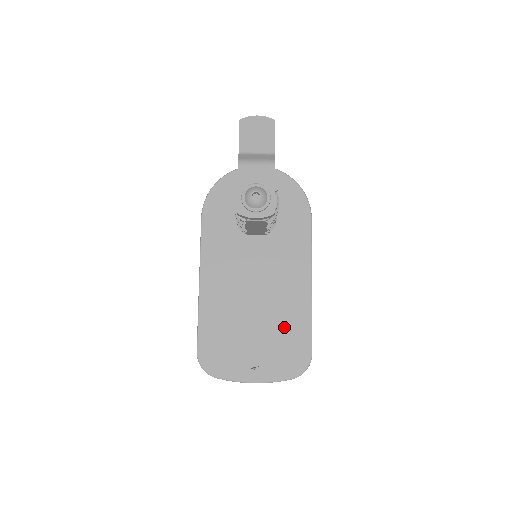
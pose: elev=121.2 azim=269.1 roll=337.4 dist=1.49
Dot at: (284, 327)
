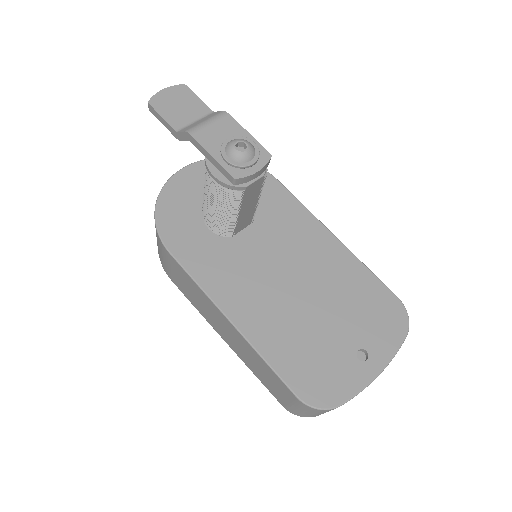
Dot at: (351, 294)
